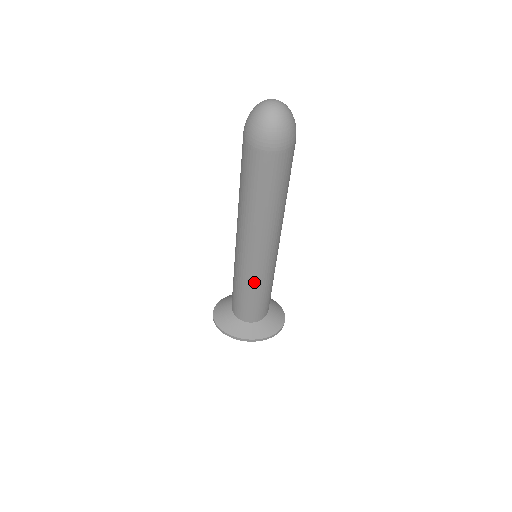
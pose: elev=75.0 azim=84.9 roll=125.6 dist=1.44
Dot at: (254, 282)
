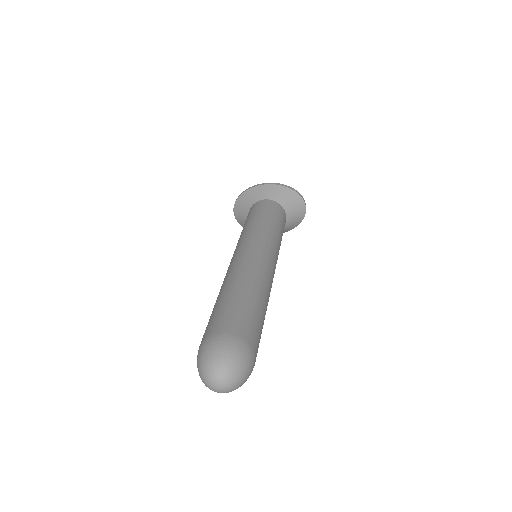
Dot at: occluded
